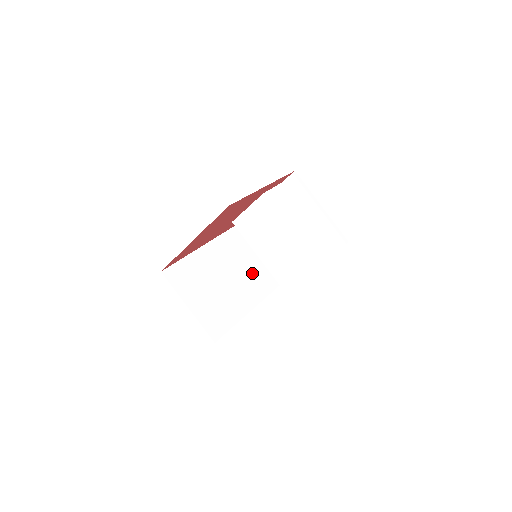
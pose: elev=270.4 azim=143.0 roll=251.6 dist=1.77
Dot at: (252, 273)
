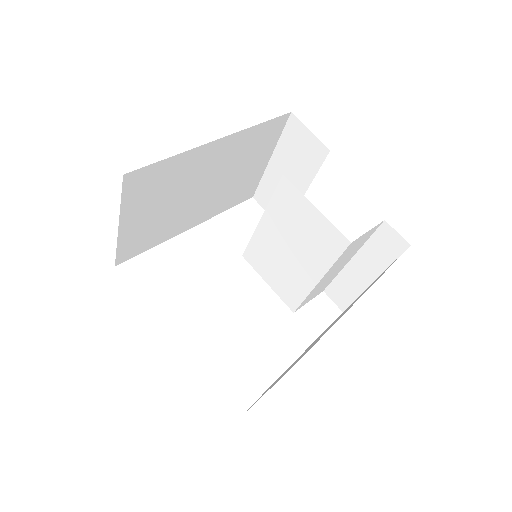
Dot at: (236, 184)
